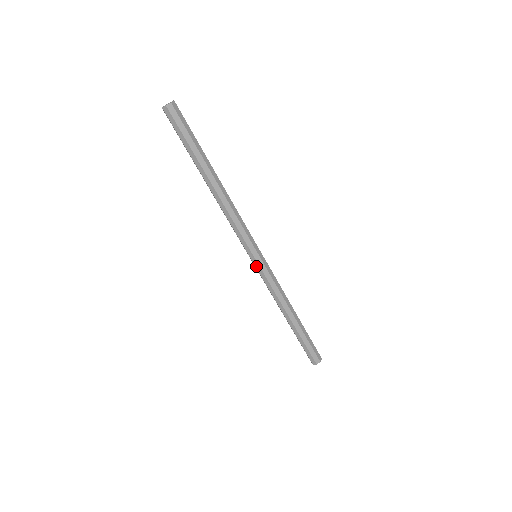
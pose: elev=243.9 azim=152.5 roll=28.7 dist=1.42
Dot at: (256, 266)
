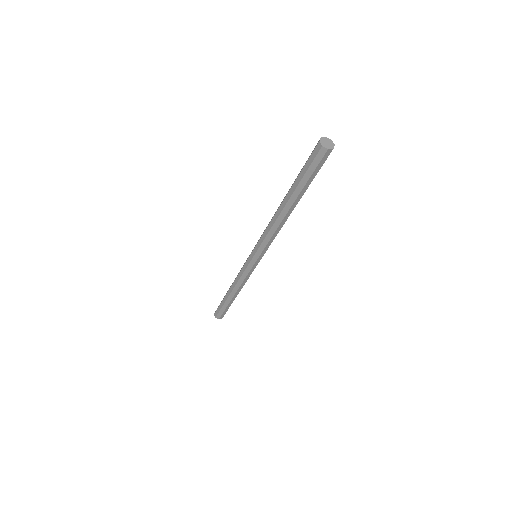
Dot at: (248, 260)
